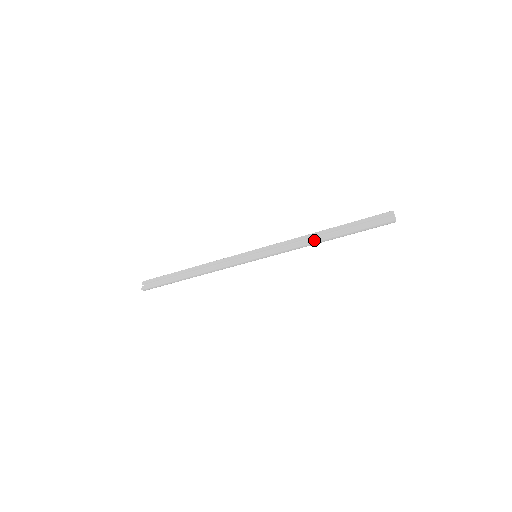
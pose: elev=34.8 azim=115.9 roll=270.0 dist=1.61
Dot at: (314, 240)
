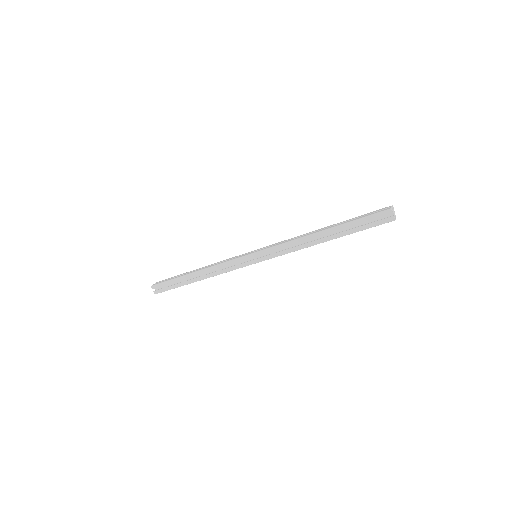
Dot at: (313, 244)
